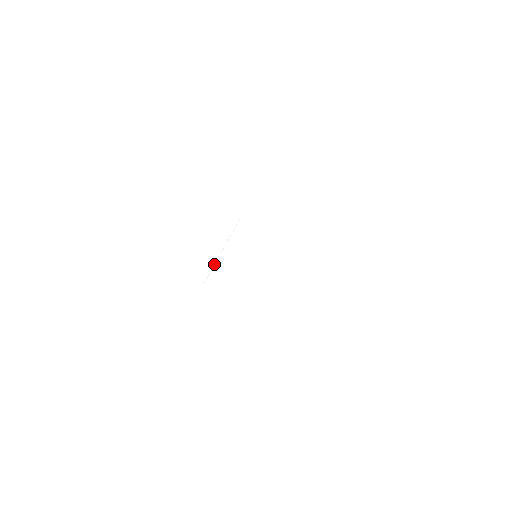
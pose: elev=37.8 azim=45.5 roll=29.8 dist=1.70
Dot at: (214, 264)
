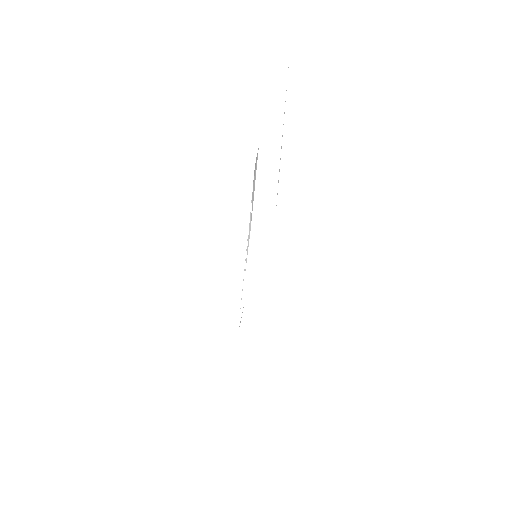
Dot at: (245, 259)
